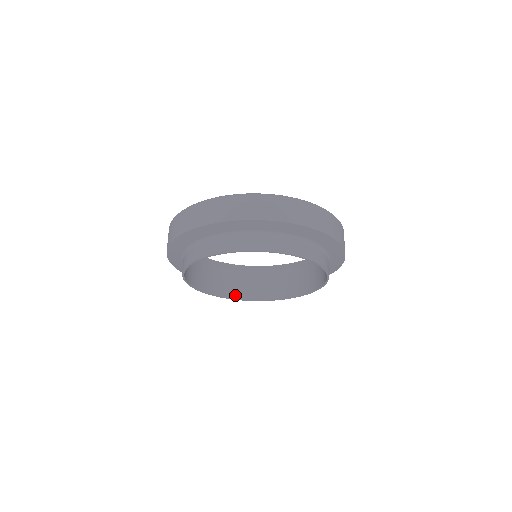
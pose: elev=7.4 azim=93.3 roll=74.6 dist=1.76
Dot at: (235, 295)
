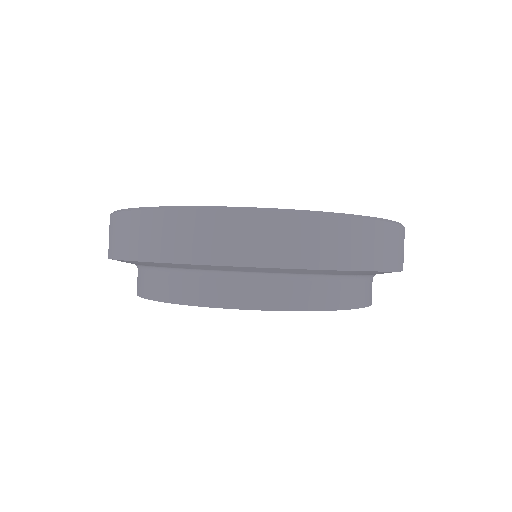
Dot at: occluded
